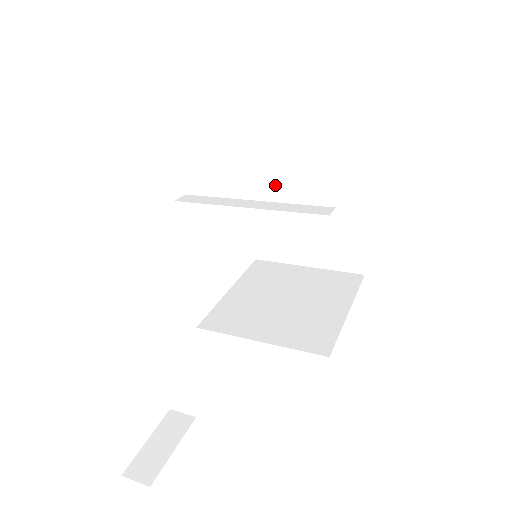
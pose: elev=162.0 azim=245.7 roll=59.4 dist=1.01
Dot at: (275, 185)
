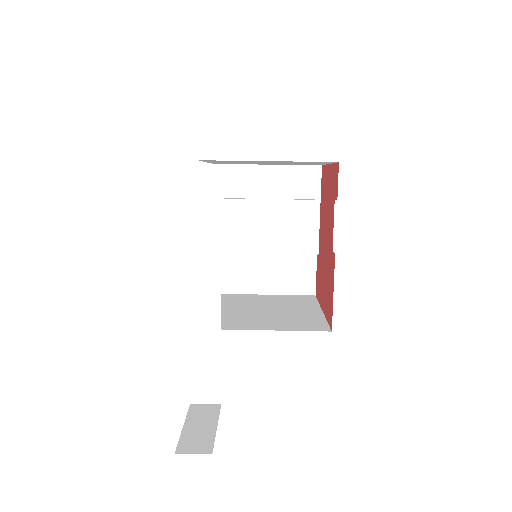
Dot at: (244, 217)
